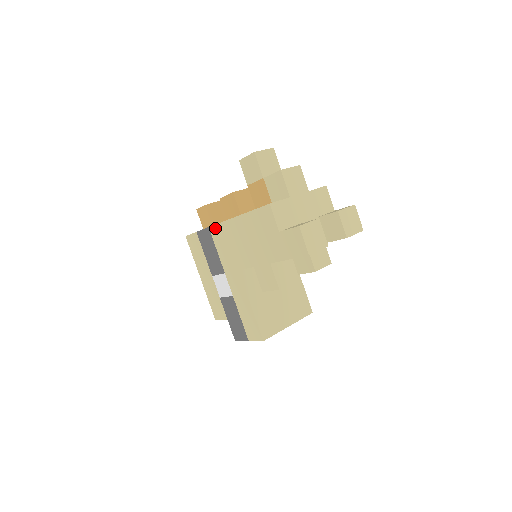
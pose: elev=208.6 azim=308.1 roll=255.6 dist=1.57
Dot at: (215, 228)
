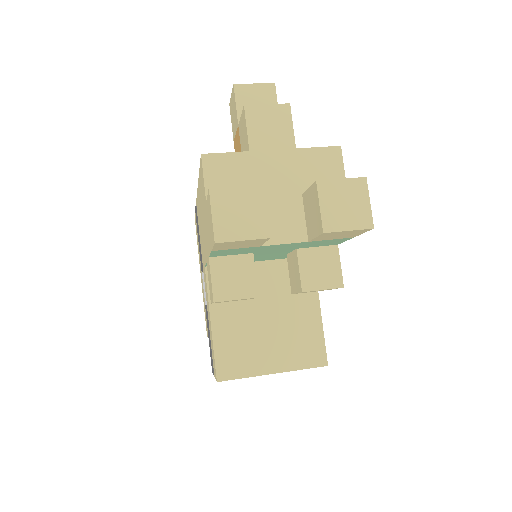
Dot at: occluded
